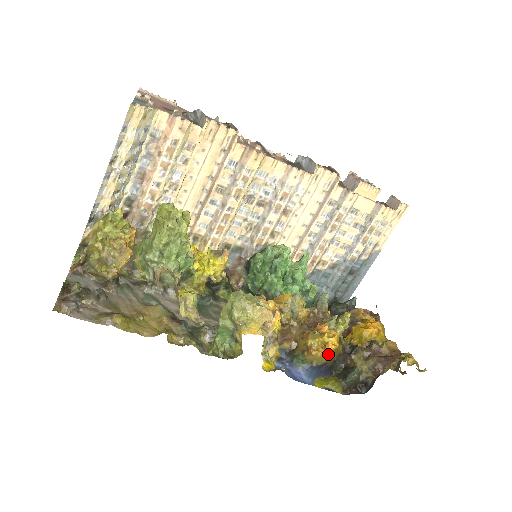
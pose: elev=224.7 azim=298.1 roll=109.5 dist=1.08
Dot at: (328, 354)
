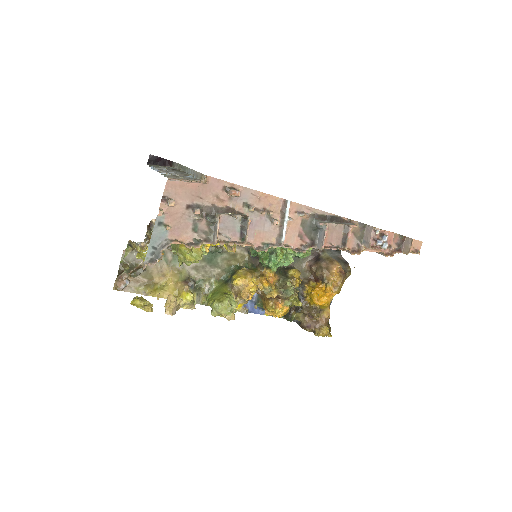
Dot at: occluded
